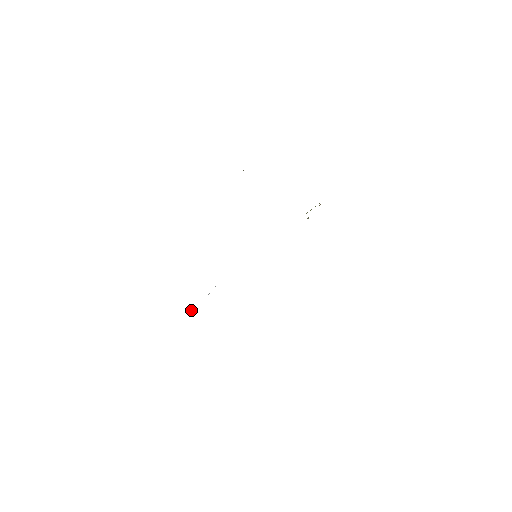
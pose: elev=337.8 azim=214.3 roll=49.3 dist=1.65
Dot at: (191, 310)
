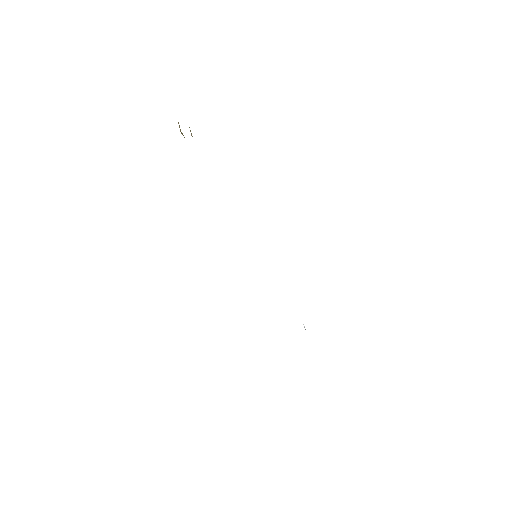
Dot at: occluded
